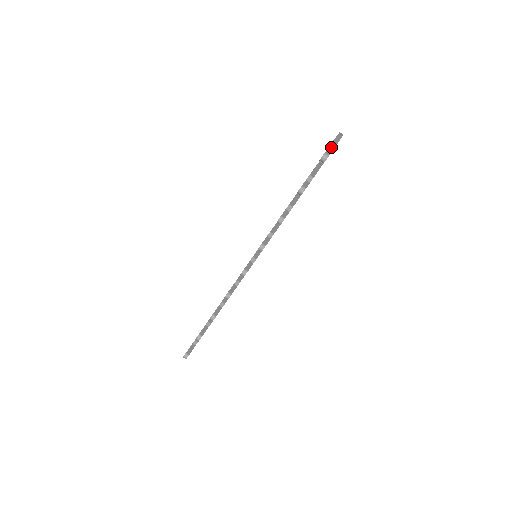
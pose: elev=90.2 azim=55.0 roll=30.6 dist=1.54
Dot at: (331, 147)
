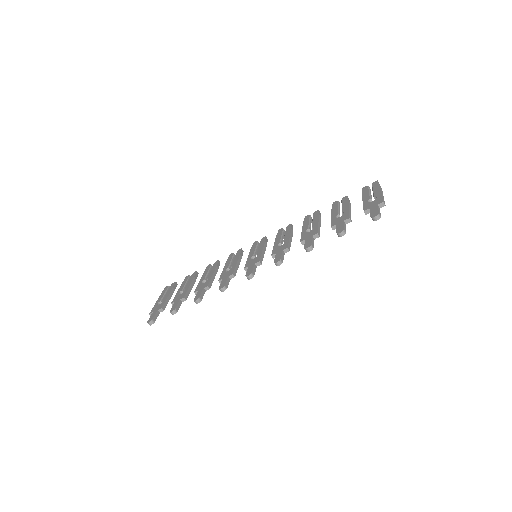
Dot at: (380, 205)
